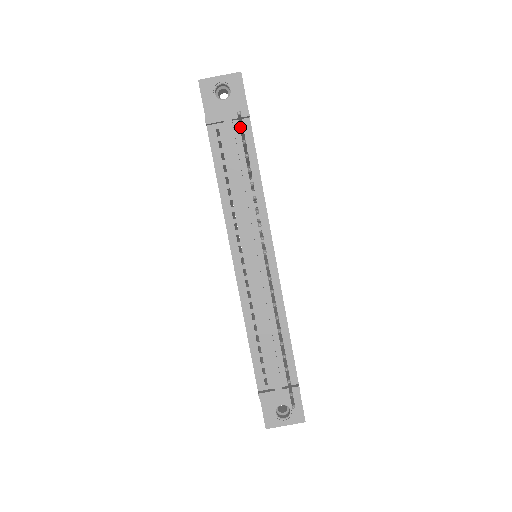
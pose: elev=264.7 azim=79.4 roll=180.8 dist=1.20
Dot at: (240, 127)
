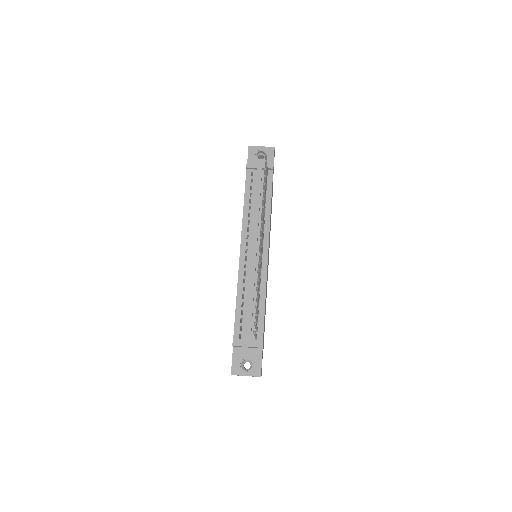
Dot at: (265, 161)
